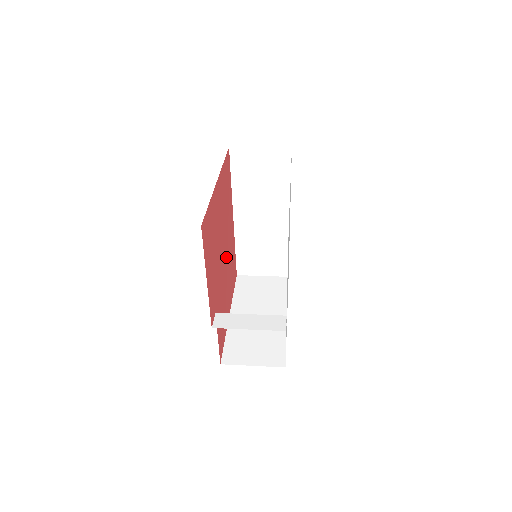
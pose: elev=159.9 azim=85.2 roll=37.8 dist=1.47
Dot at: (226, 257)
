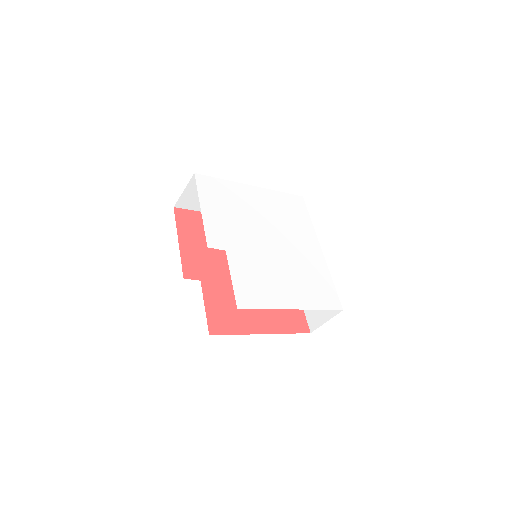
Dot at: occluded
